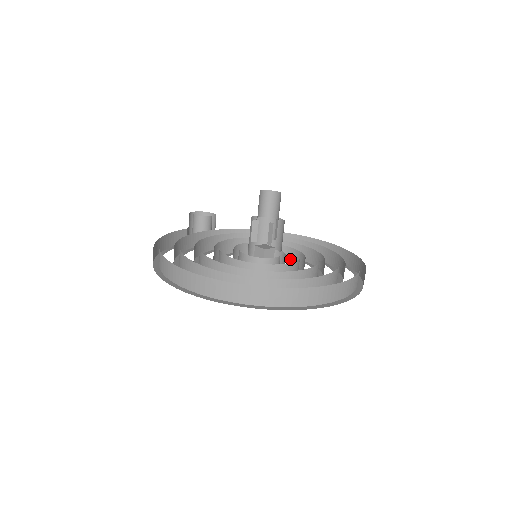
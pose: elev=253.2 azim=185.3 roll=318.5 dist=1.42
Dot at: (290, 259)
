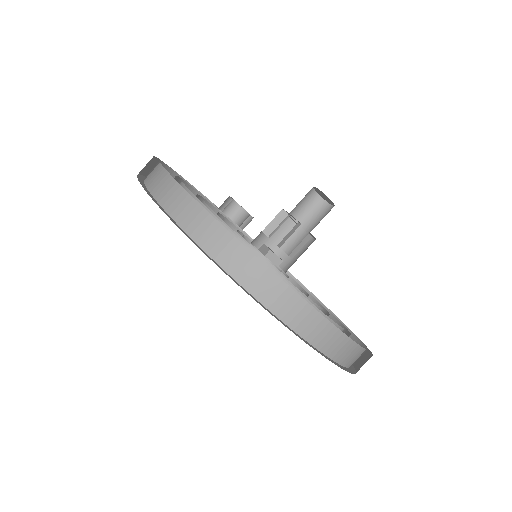
Dot at: occluded
